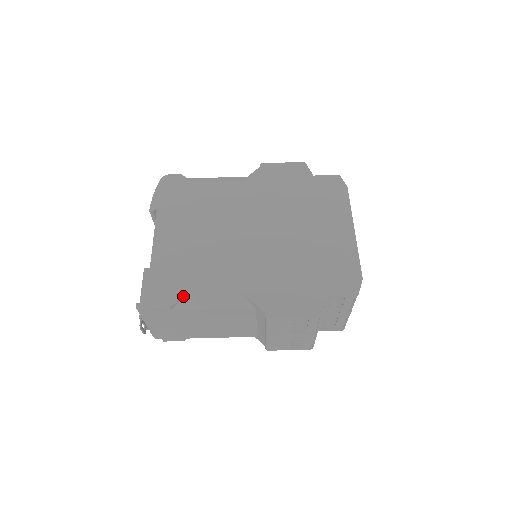
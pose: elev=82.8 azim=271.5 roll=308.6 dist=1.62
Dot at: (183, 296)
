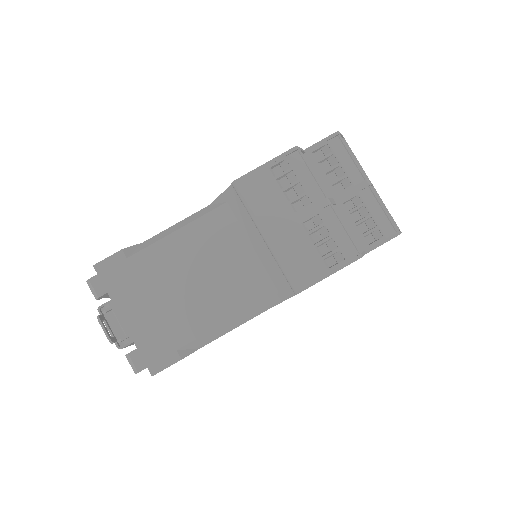
Dot at: (141, 244)
